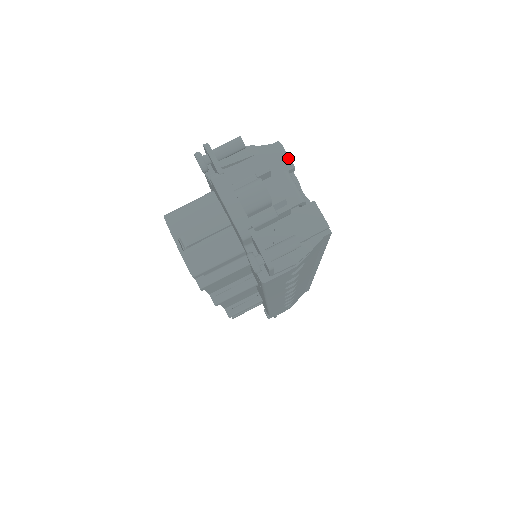
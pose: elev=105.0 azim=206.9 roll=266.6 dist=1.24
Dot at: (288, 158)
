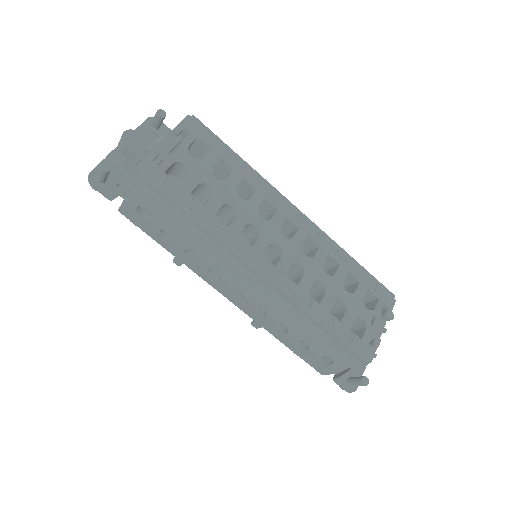
Dot at: (179, 124)
